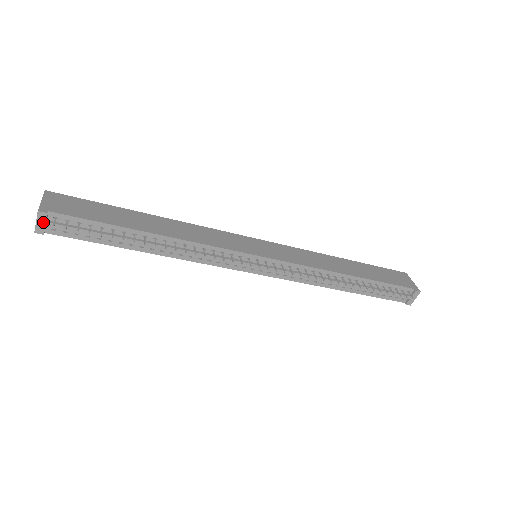
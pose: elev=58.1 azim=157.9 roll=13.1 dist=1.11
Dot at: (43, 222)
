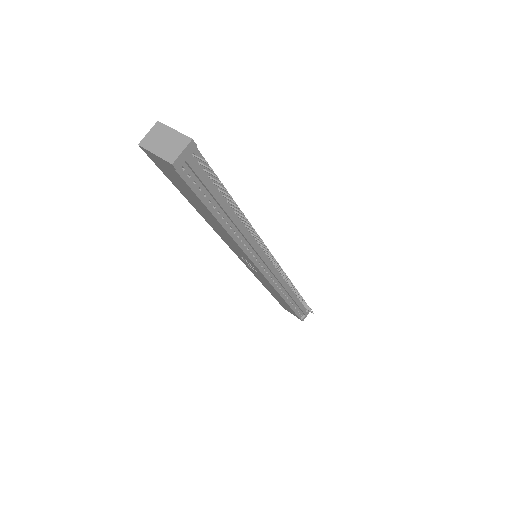
Dot at: (187, 154)
